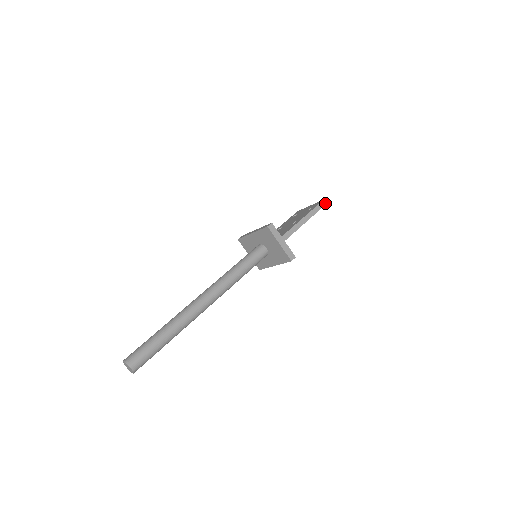
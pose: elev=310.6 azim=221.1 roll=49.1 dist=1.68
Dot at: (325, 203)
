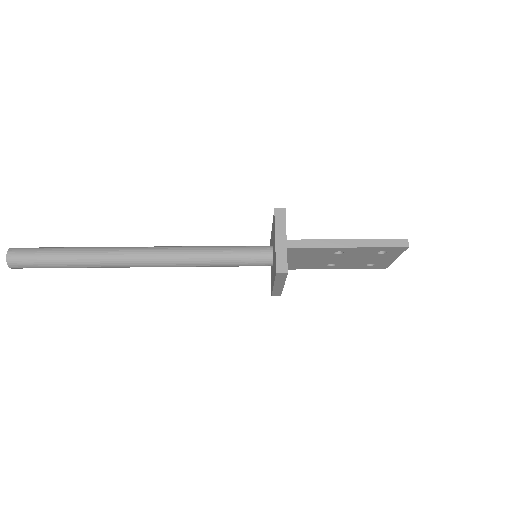
Dot at: (407, 244)
